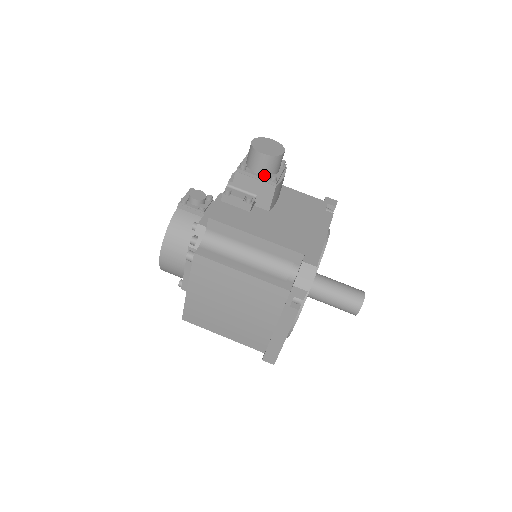
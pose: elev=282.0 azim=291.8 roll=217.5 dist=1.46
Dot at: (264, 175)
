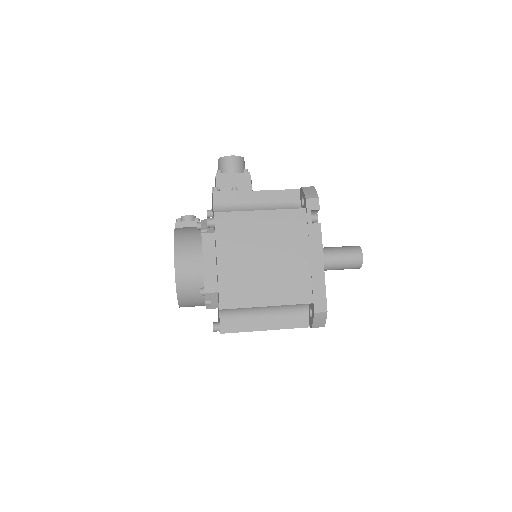
Dot at: (238, 173)
